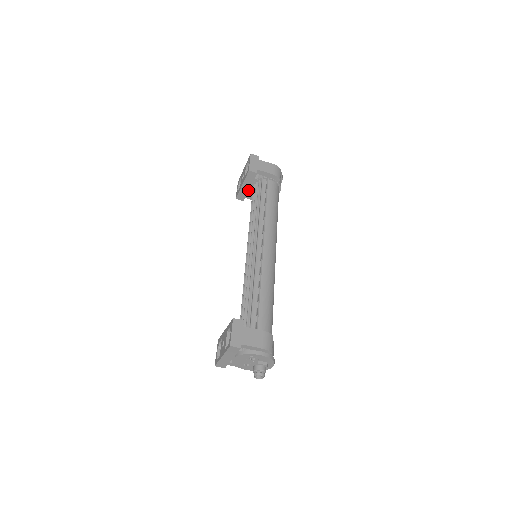
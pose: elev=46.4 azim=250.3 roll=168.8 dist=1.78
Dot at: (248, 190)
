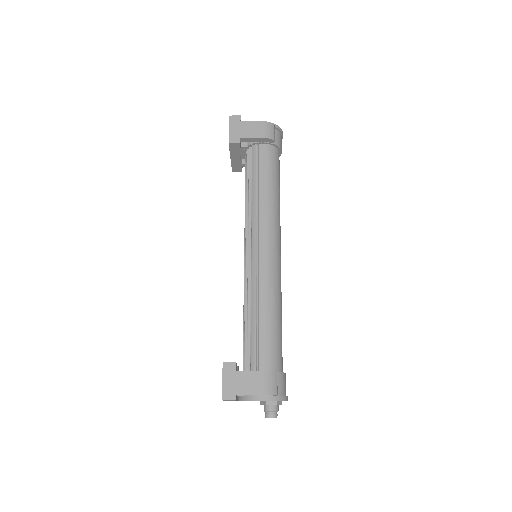
Dot at: occluded
